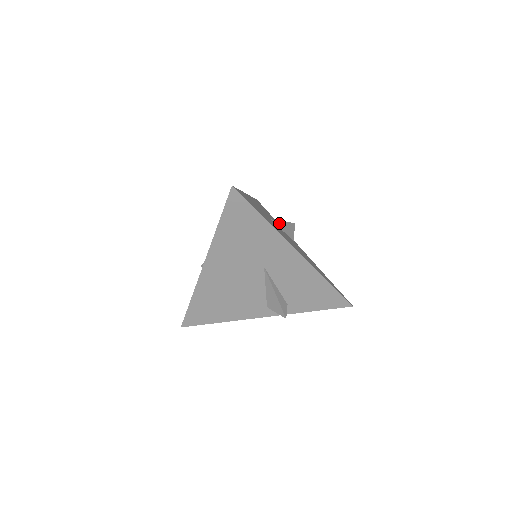
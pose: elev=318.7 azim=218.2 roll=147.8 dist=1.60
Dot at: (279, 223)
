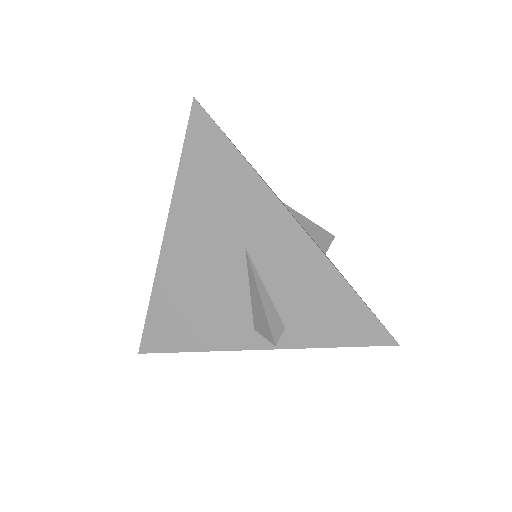
Dot at: (299, 217)
